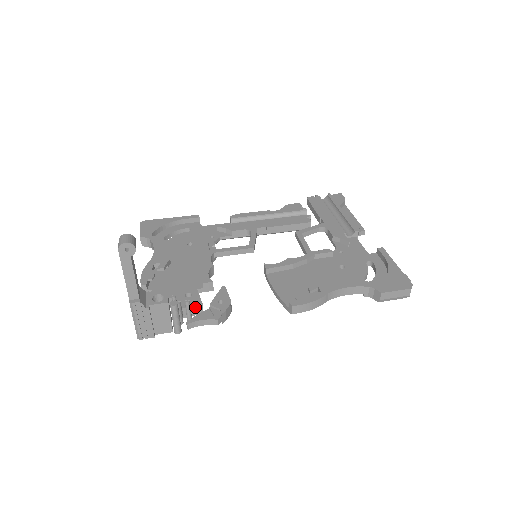
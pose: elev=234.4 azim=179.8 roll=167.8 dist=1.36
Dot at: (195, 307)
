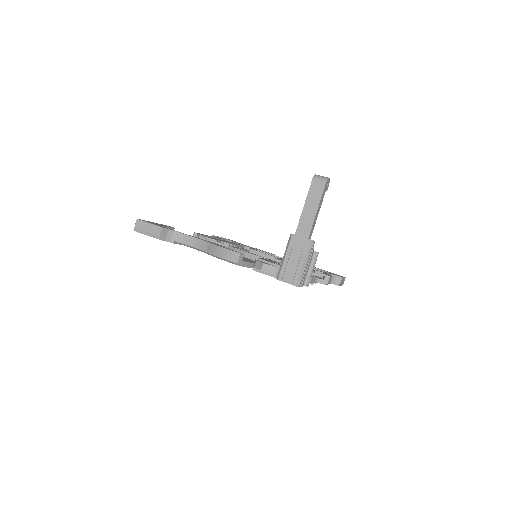
Dot at: occluded
